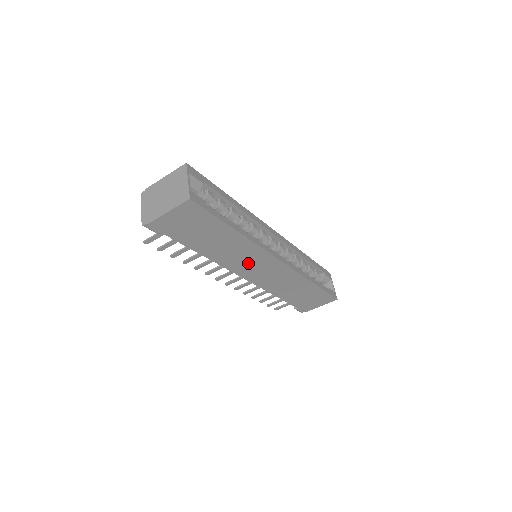
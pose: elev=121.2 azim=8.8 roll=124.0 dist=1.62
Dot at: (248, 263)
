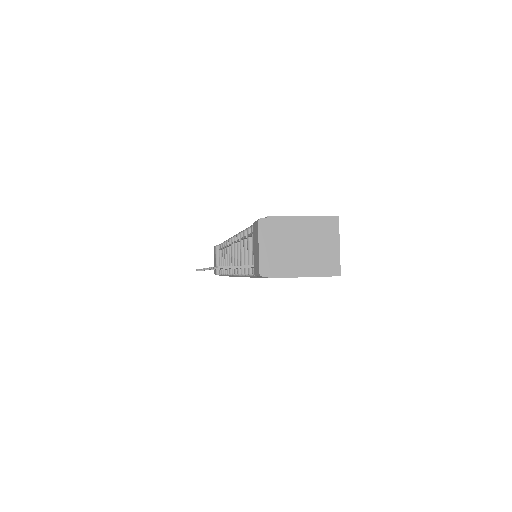
Dot at: occluded
